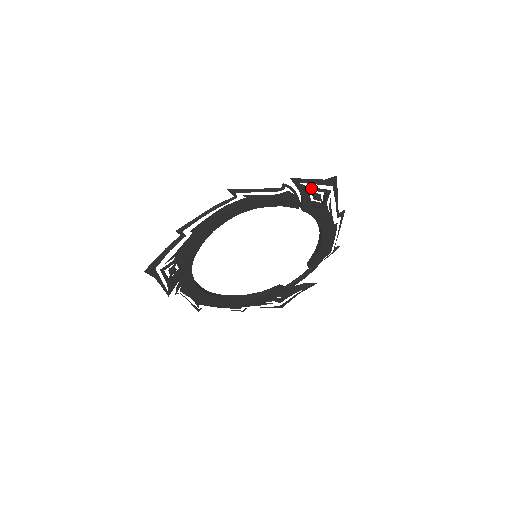
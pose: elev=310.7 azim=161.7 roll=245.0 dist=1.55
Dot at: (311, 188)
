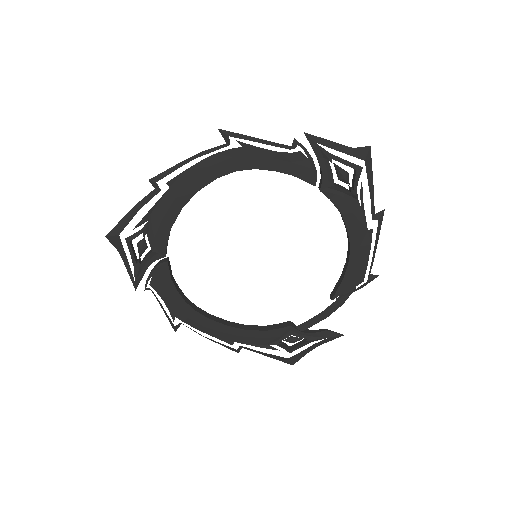
Dot at: (333, 156)
